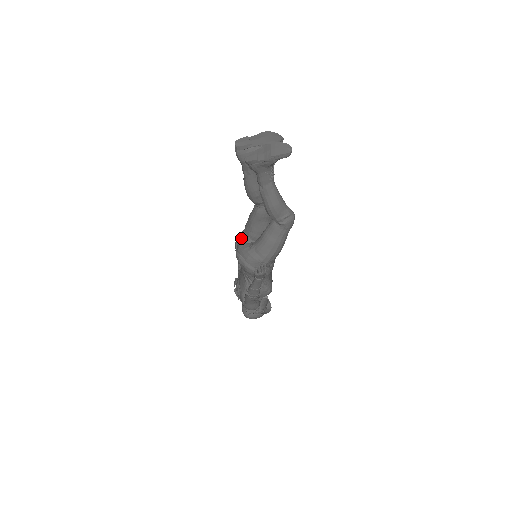
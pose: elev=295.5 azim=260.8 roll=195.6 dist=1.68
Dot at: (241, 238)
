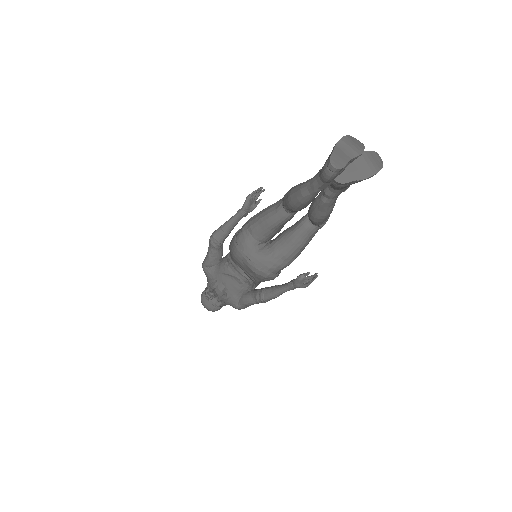
Dot at: (250, 245)
